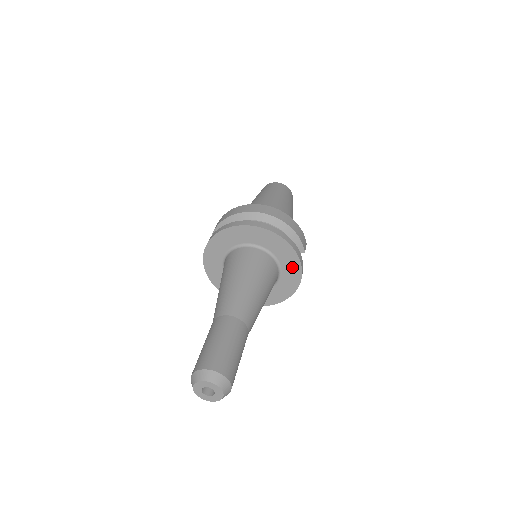
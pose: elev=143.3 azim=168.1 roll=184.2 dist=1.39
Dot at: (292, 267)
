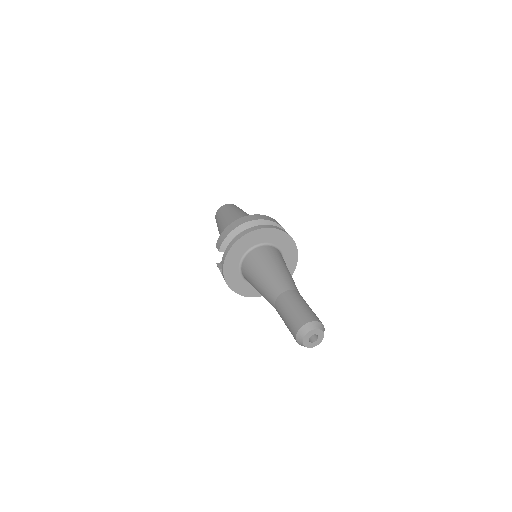
Dot at: (291, 252)
